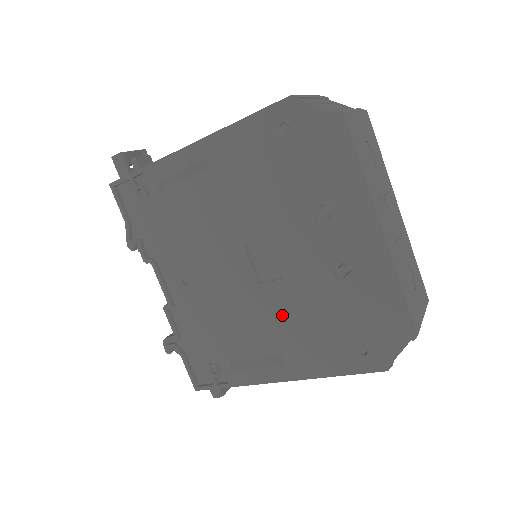
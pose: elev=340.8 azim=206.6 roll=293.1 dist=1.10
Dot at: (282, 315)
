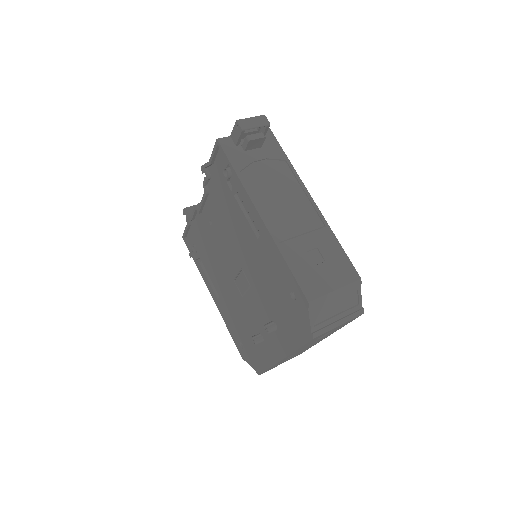
Dot at: (231, 297)
